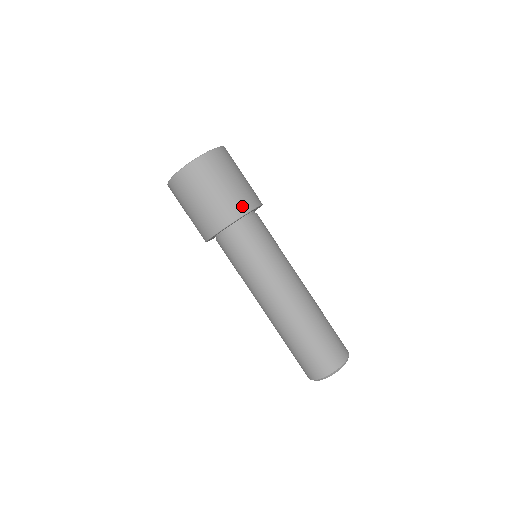
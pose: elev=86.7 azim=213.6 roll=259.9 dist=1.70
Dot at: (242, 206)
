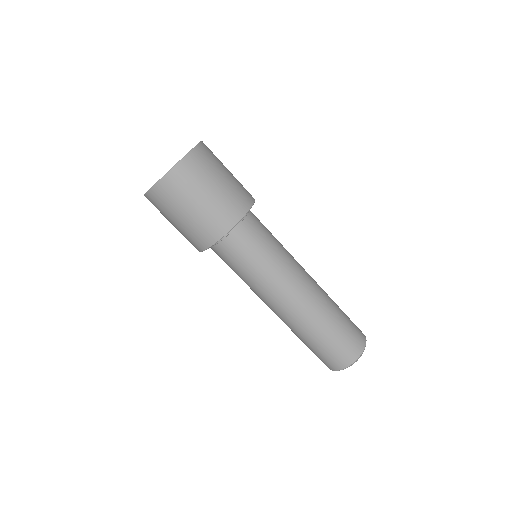
Dot at: (238, 208)
